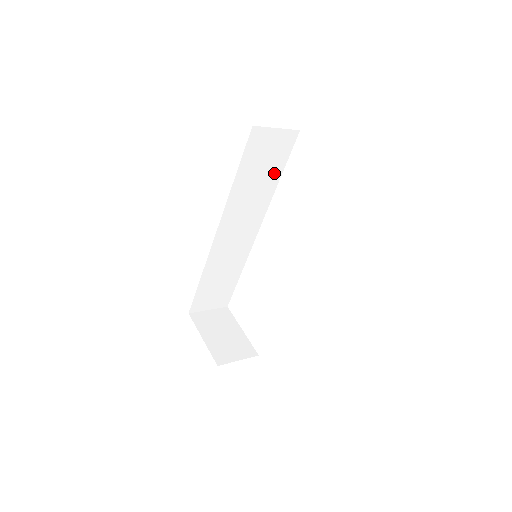
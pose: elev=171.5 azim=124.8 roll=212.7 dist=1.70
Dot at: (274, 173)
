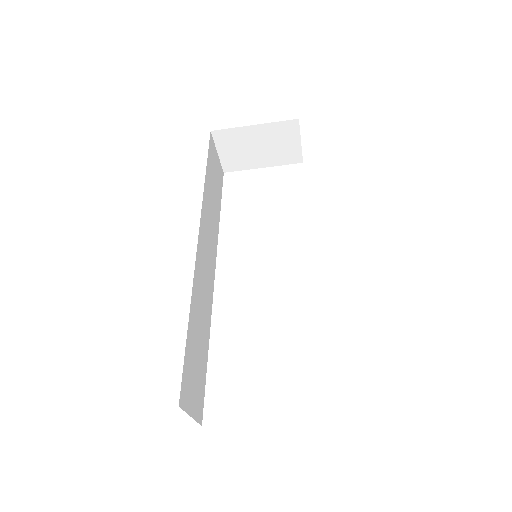
Dot at: (218, 203)
